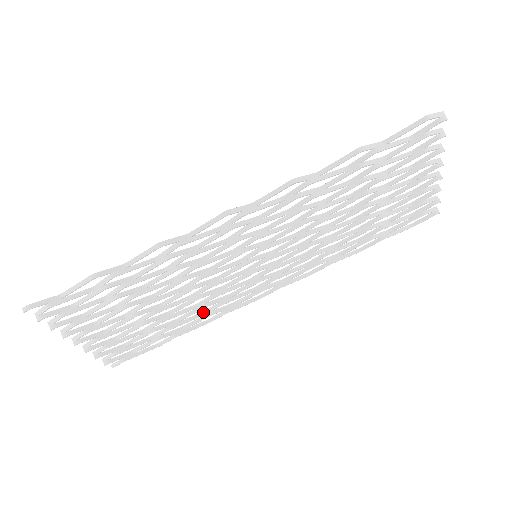
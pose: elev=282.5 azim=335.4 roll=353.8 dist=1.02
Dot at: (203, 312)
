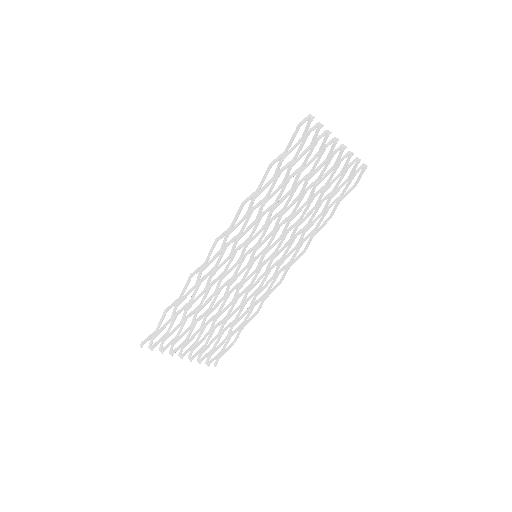
Dot at: (249, 307)
